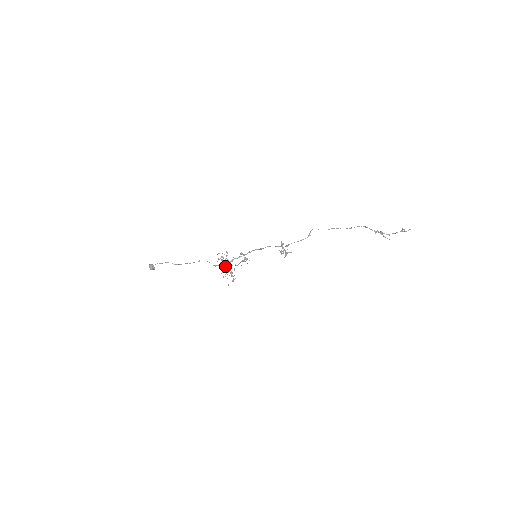
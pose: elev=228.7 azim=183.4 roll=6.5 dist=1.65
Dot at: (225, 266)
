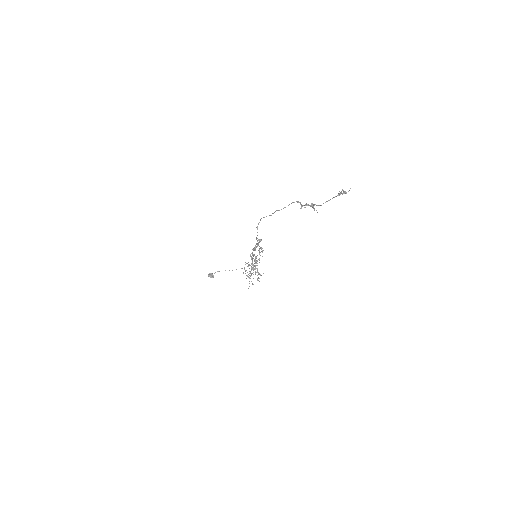
Dot at: occluded
